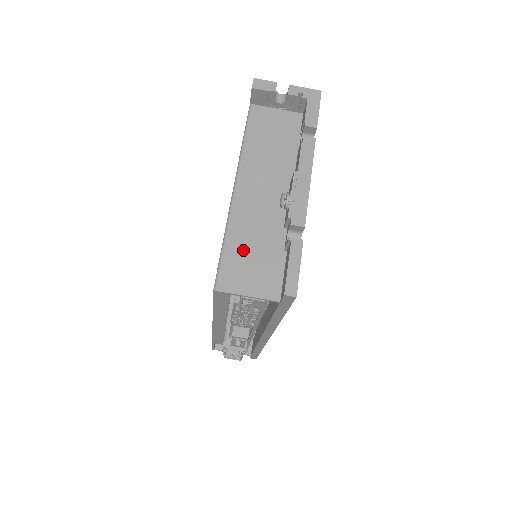
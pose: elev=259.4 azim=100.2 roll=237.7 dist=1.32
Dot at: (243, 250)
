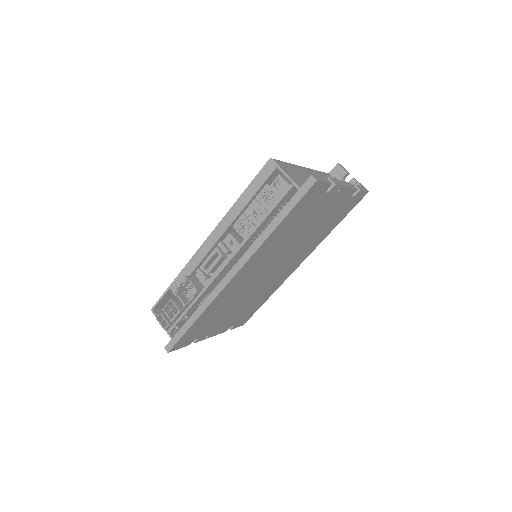
Dot at: (294, 170)
